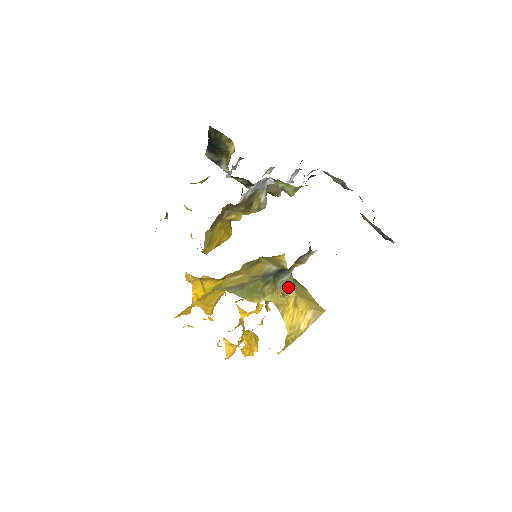
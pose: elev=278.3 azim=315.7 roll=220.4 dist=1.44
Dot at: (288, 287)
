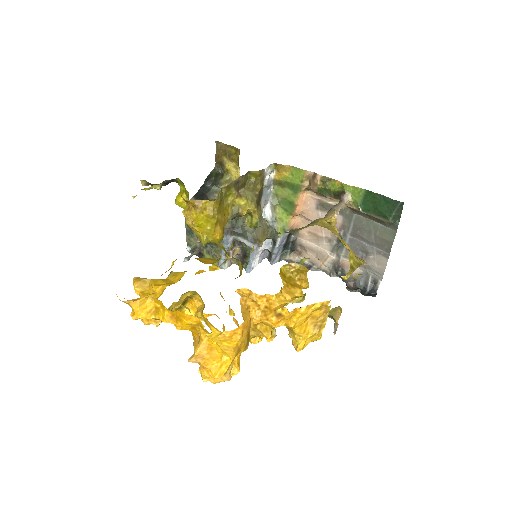
Dot at: occluded
